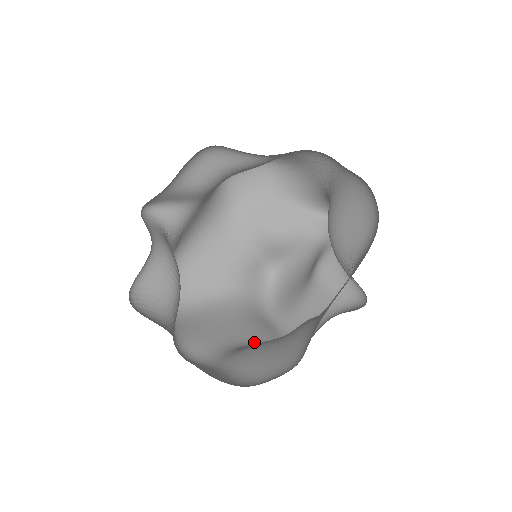
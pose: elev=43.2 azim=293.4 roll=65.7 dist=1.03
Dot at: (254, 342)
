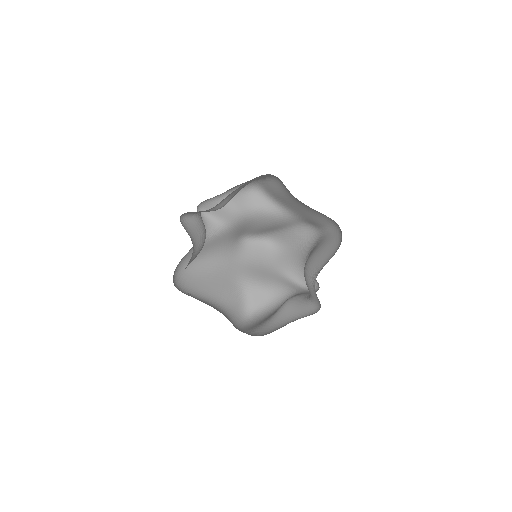
Dot at: occluded
